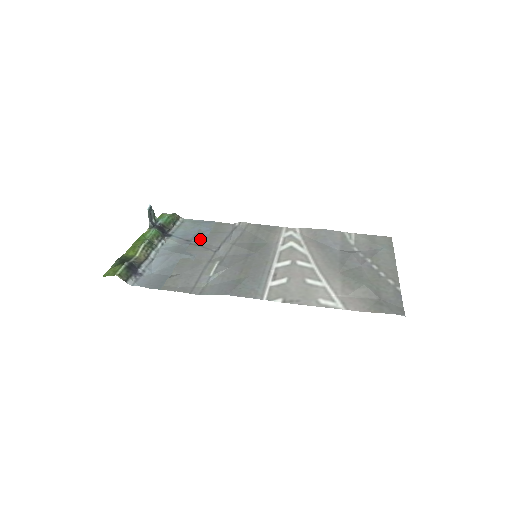
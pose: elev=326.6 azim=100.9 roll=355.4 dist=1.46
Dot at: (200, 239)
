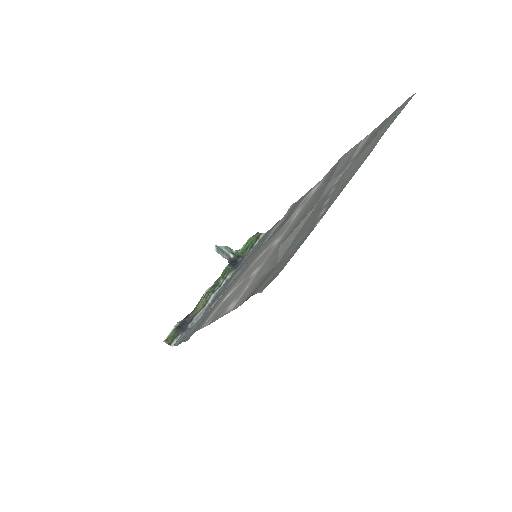
Dot at: (248, 257)
